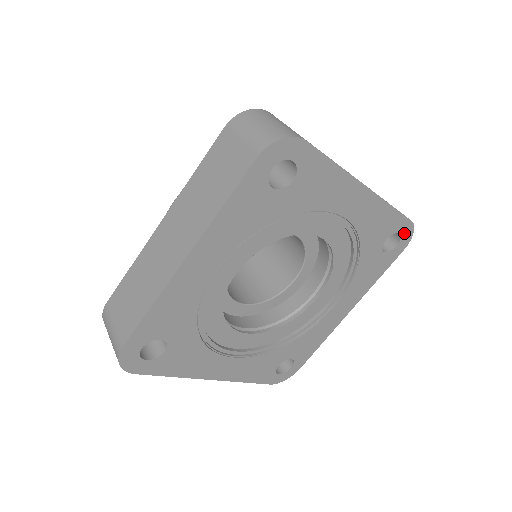
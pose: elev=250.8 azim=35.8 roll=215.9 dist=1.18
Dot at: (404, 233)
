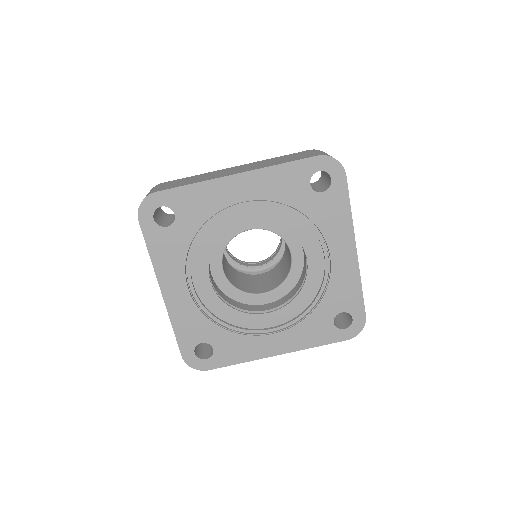
Dot at: (356, 323)
